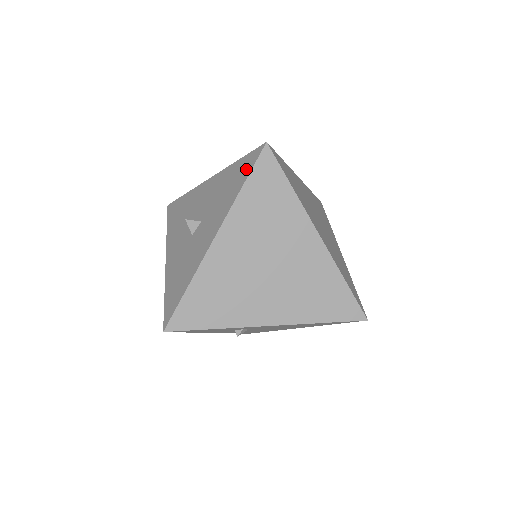
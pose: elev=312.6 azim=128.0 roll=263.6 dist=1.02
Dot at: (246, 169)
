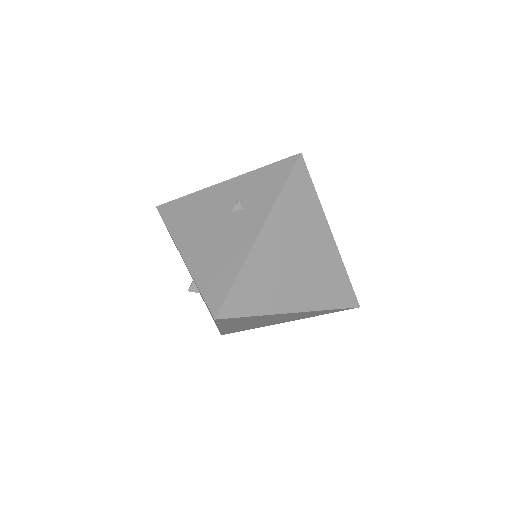
Dot at: (211, 314)
